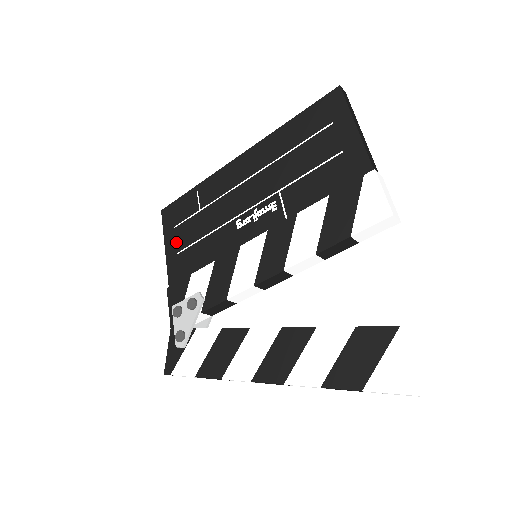
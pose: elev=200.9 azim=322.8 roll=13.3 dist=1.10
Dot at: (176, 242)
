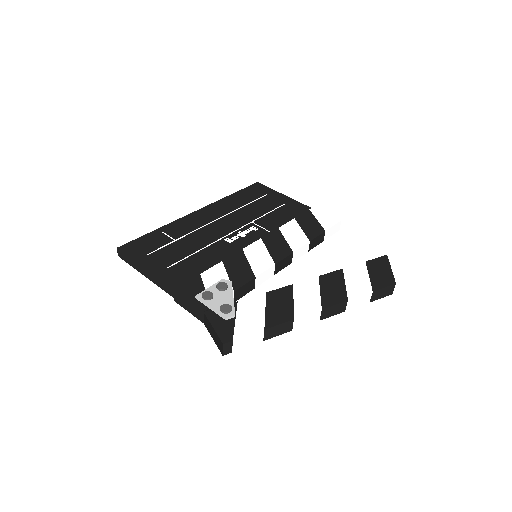
Dot at: (159, 262)
